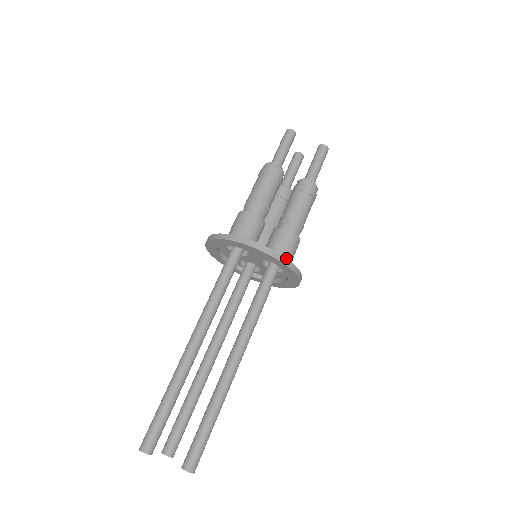
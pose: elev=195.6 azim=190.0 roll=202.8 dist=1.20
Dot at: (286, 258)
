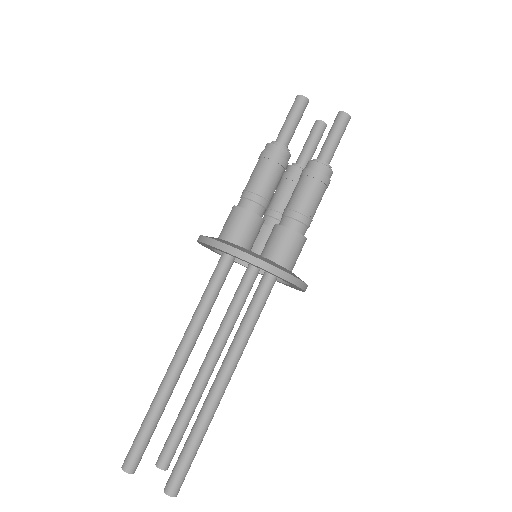
Dot at: (276, 267)
